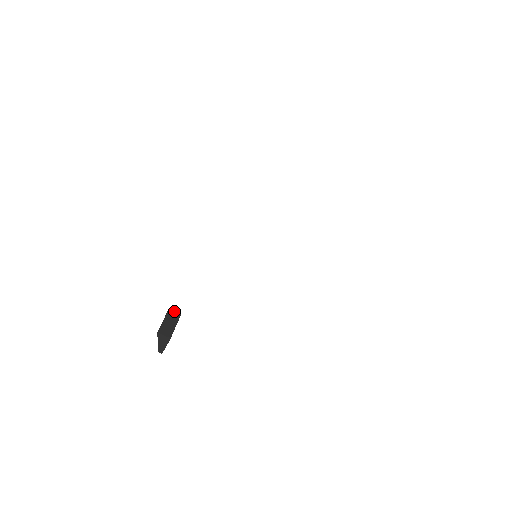
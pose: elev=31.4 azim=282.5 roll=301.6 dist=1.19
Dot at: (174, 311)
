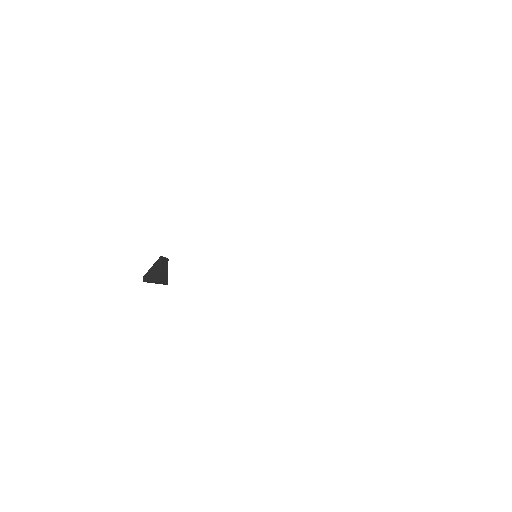
Dot at: (164, 257)
